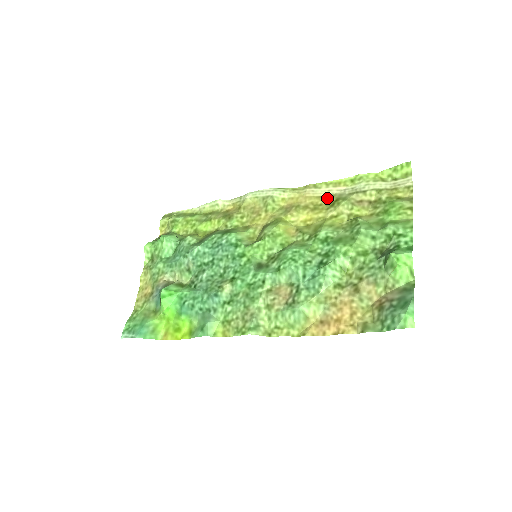
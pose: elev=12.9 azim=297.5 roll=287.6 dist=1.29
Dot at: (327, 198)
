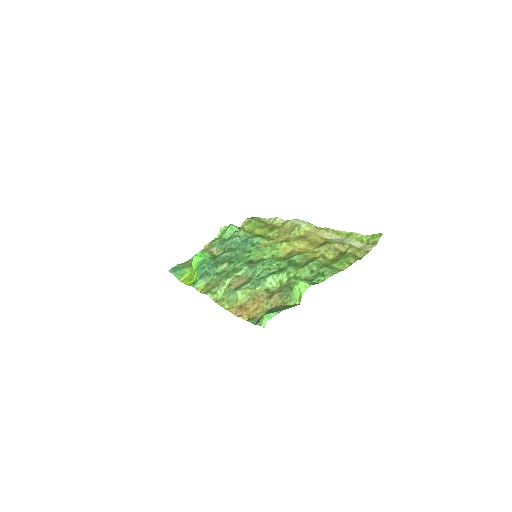
Dot at: (325, 240)
